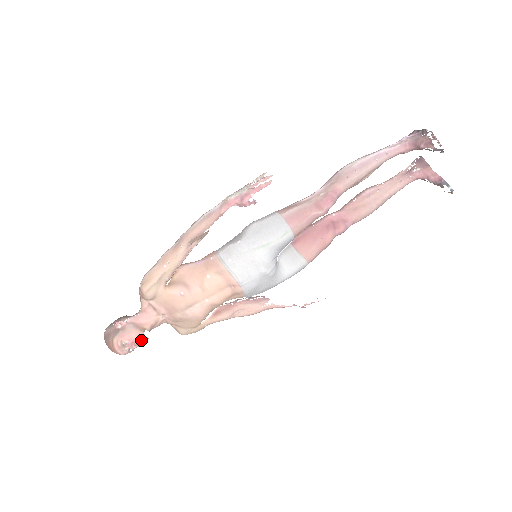
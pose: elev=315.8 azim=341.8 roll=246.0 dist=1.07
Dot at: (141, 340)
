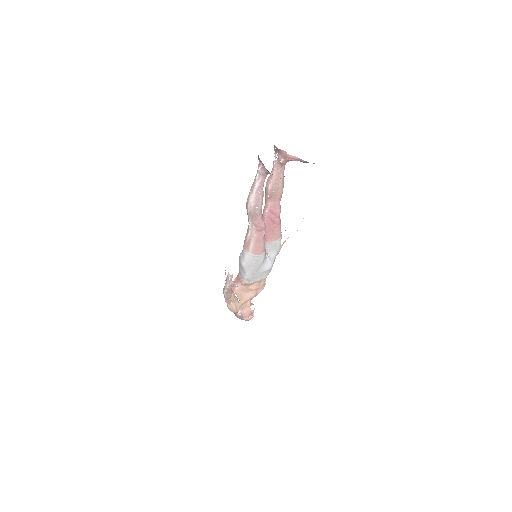
Dot at: occluded
